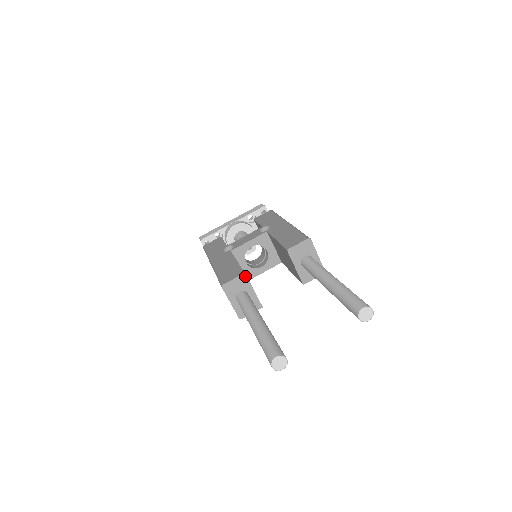
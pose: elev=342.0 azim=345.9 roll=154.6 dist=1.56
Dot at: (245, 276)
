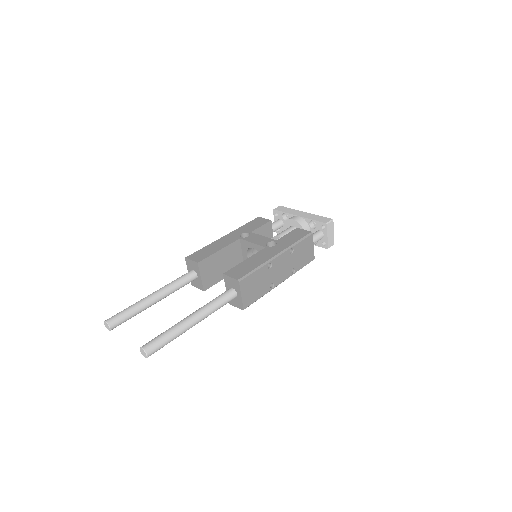
Dot at: (198, 265)
